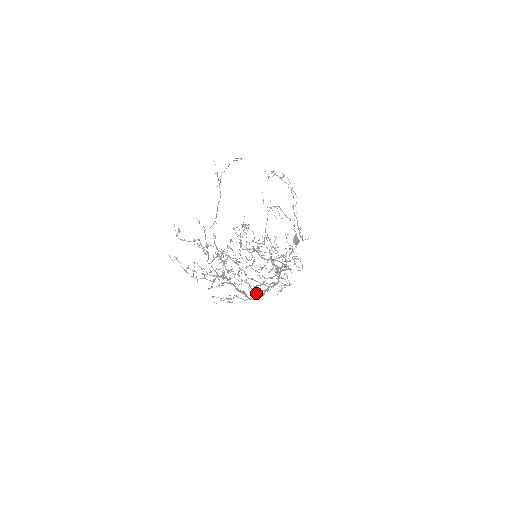
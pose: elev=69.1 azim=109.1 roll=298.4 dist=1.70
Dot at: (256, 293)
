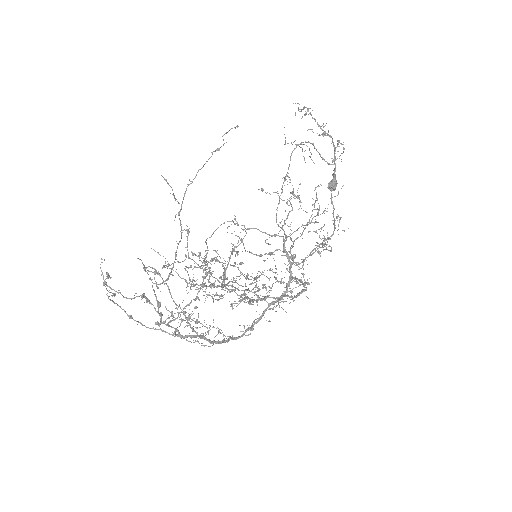
Dot at: occluded
